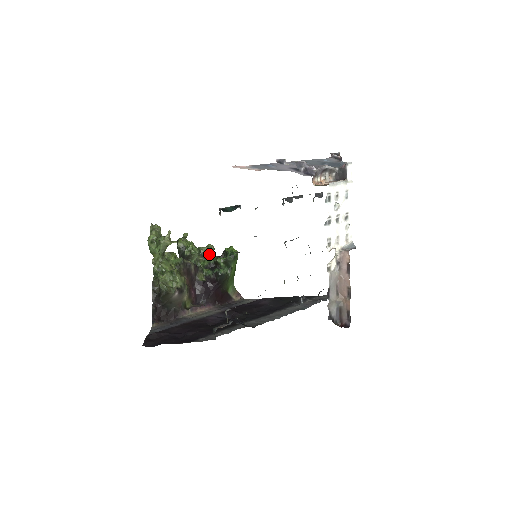
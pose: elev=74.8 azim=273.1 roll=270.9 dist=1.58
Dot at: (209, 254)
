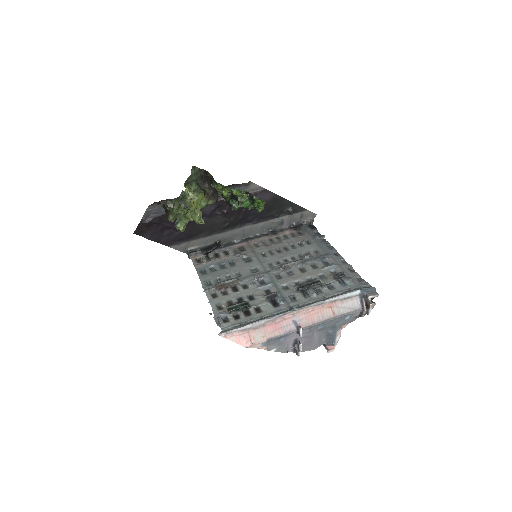
Dot at: occluded
